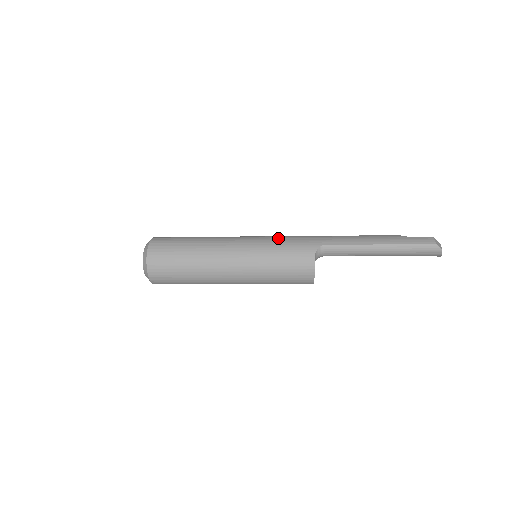
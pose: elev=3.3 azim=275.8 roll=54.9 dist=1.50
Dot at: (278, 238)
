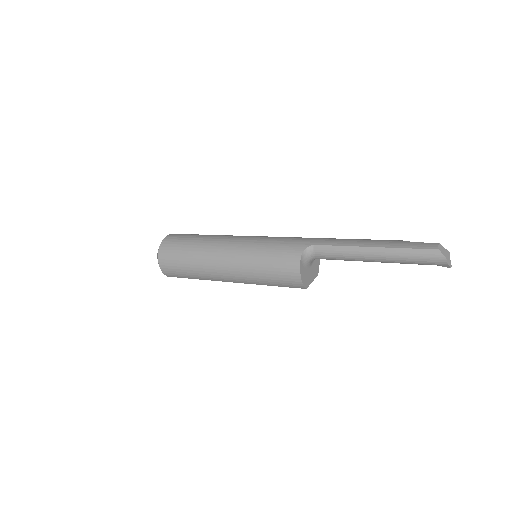
Dot at: (274, 237)
